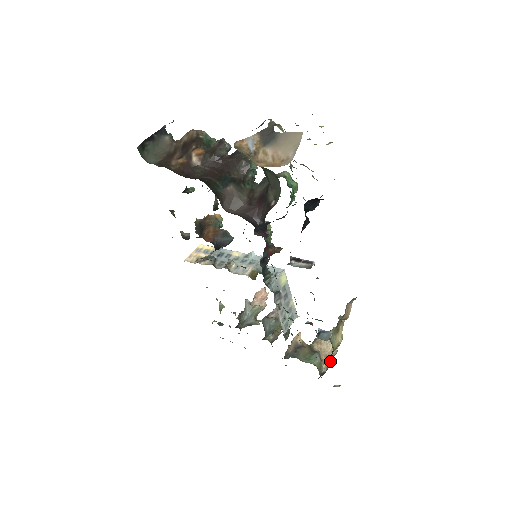
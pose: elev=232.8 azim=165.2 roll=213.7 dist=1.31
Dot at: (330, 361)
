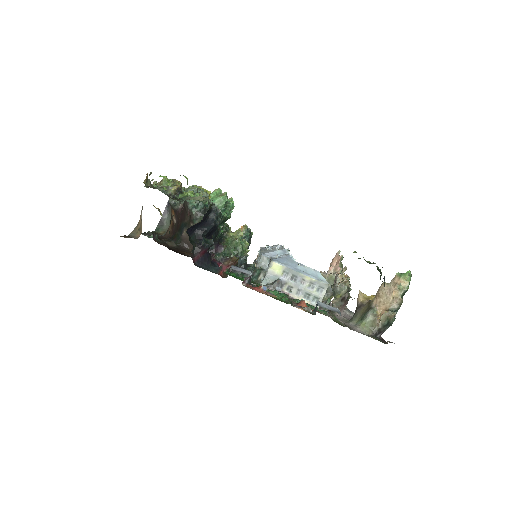
Dot at: (385, 315)
